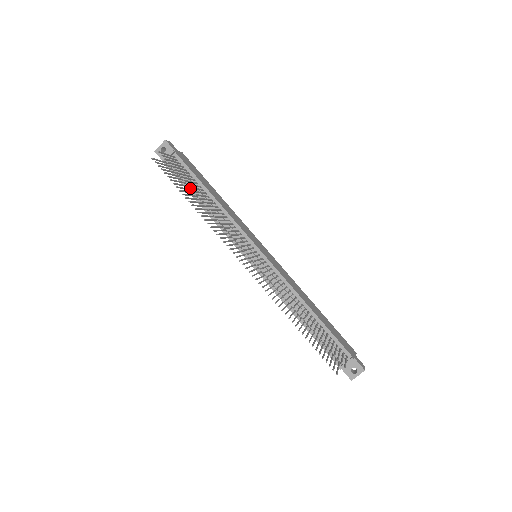
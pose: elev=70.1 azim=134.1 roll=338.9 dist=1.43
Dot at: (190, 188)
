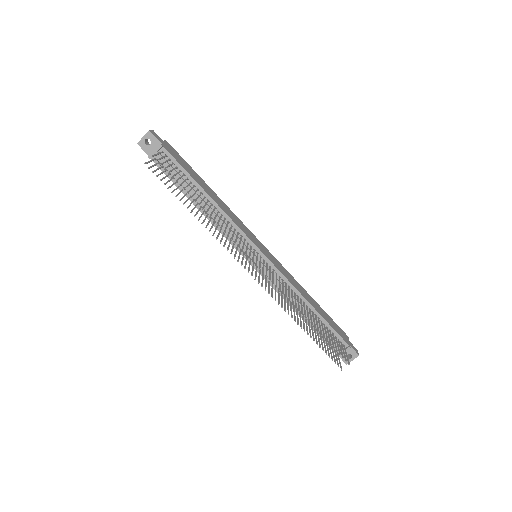
Dot at: (191, 197)
